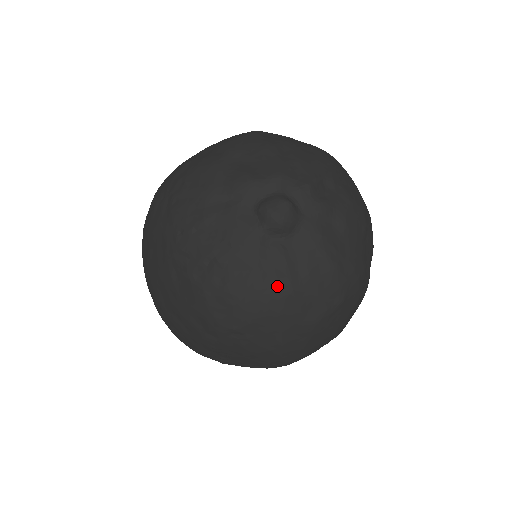
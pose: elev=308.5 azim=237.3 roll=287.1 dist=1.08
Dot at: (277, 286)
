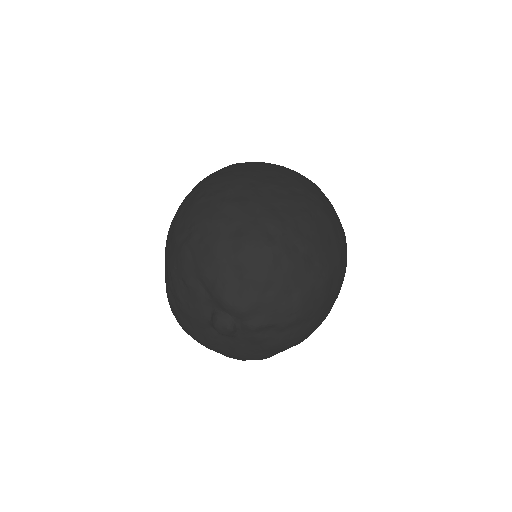
Dot at: (202, 340)
